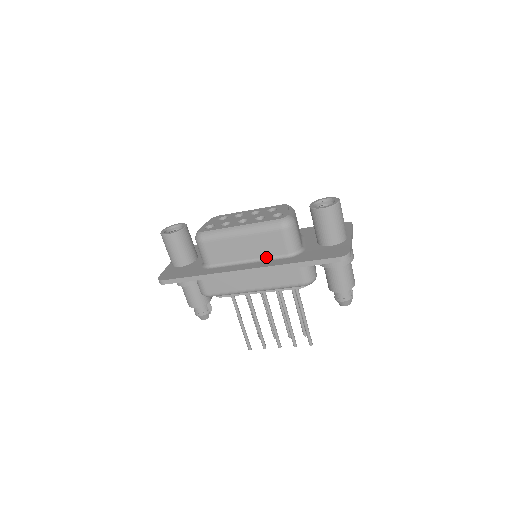
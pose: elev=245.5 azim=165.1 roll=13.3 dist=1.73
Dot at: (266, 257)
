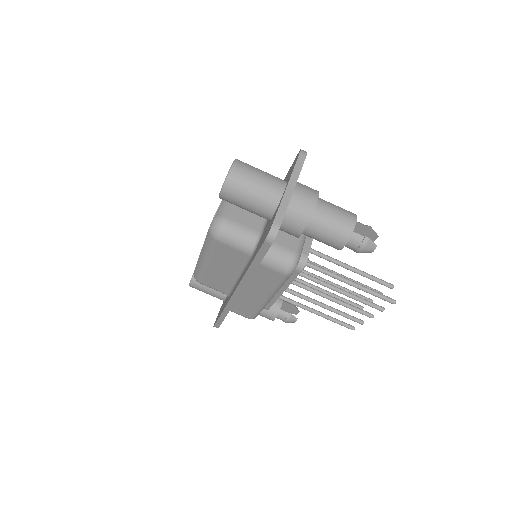
Dot at: (242, 267)
